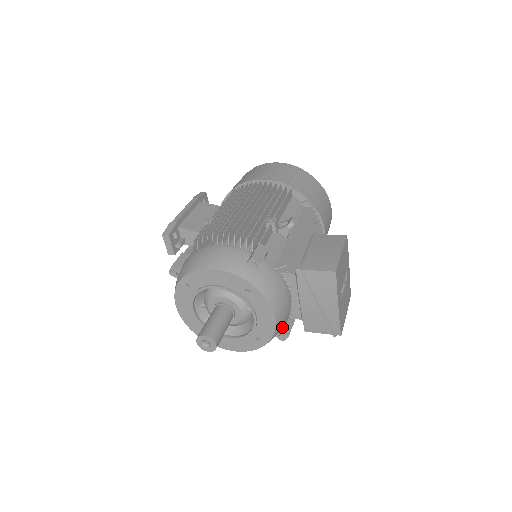
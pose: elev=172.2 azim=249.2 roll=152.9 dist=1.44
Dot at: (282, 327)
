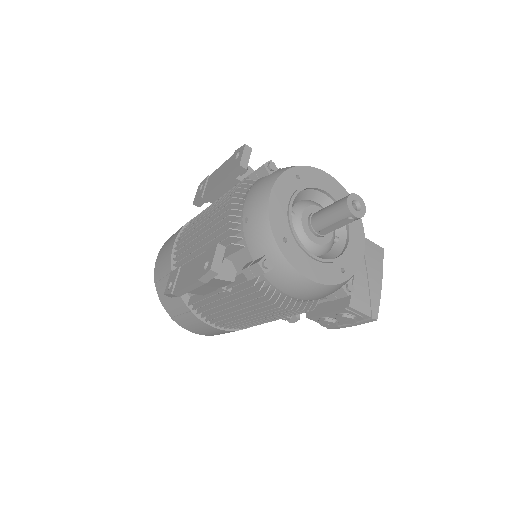
Dot at: occluded
